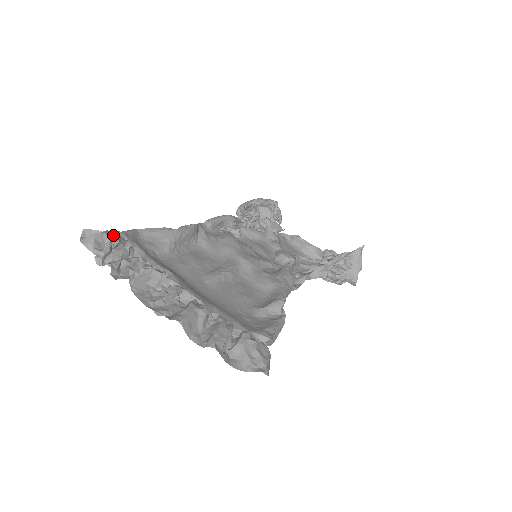
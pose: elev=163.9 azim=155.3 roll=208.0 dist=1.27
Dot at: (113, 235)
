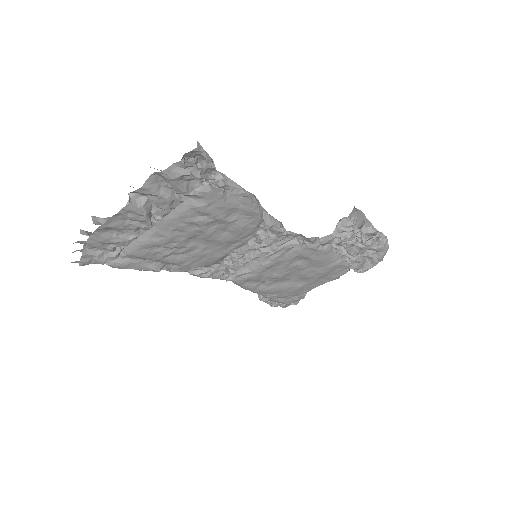
Dot at: occluded
